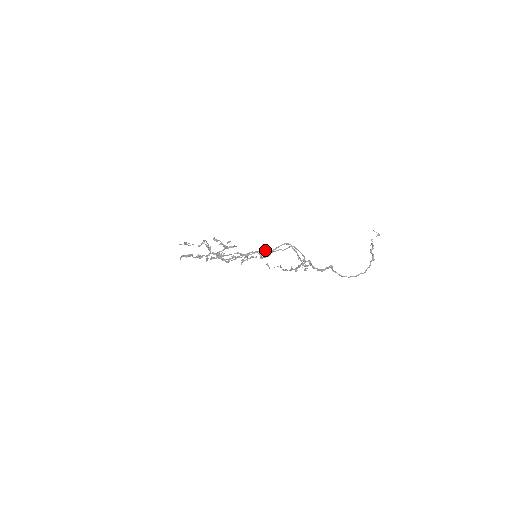
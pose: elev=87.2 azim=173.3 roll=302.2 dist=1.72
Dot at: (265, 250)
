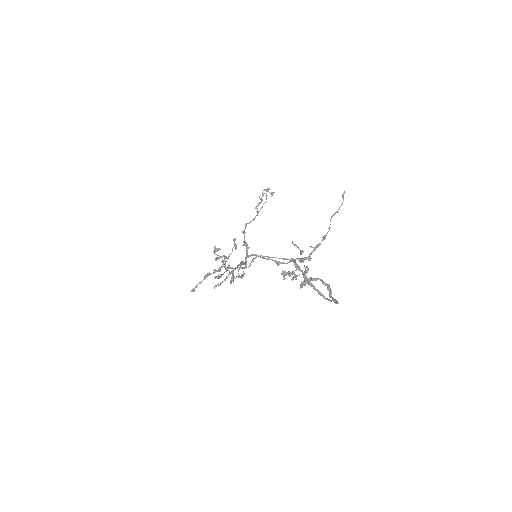
Dot at: (242, 263)
